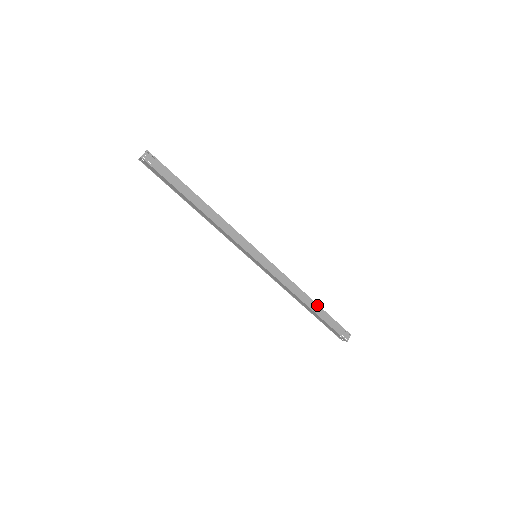
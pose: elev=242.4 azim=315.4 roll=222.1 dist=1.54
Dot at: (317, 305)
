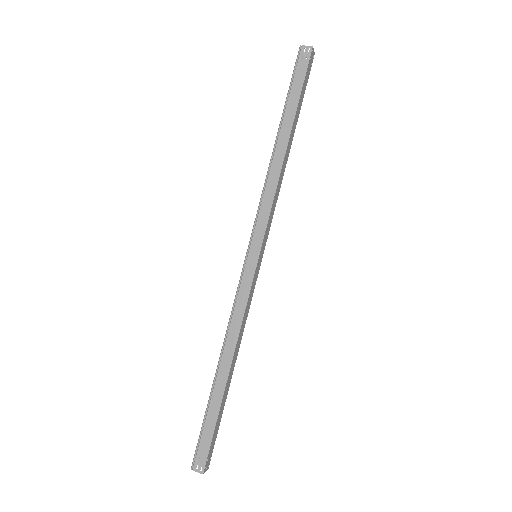
Dot at: (229, 386)
